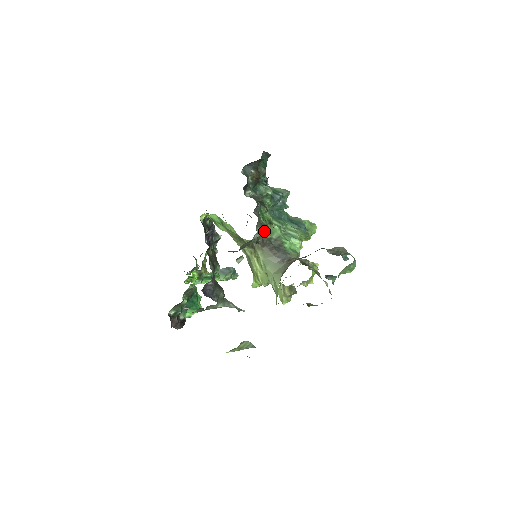
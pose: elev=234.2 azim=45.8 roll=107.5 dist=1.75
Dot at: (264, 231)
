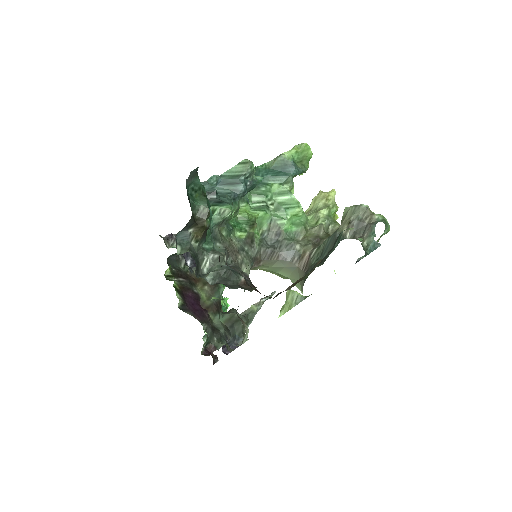
Dot at: (250, 250)
